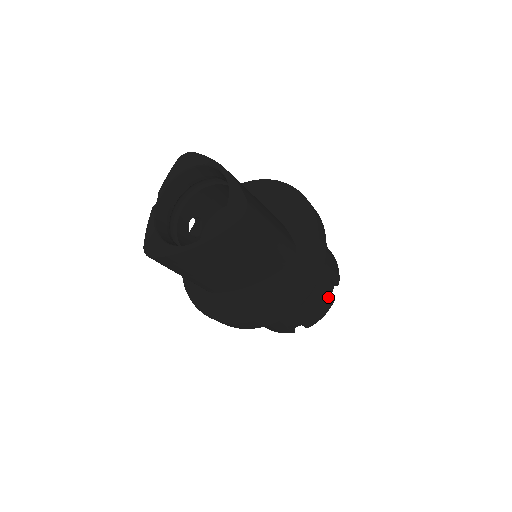
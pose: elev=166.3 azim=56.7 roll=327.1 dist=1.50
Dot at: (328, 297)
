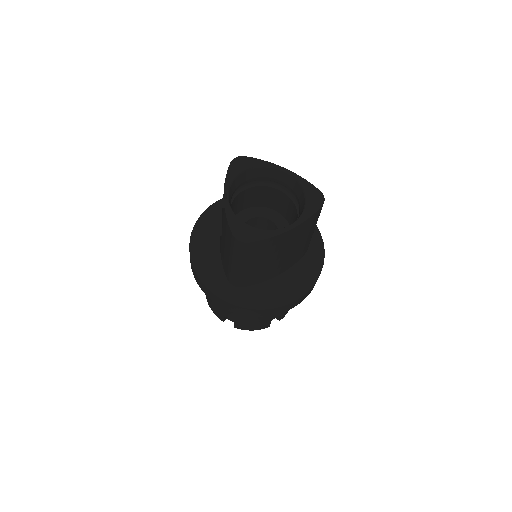
Dot at: occluded
